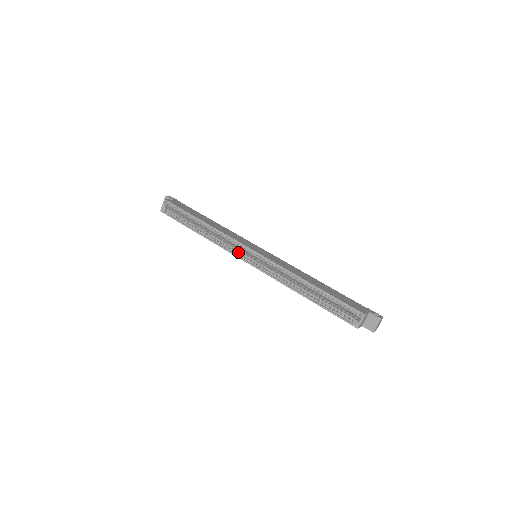
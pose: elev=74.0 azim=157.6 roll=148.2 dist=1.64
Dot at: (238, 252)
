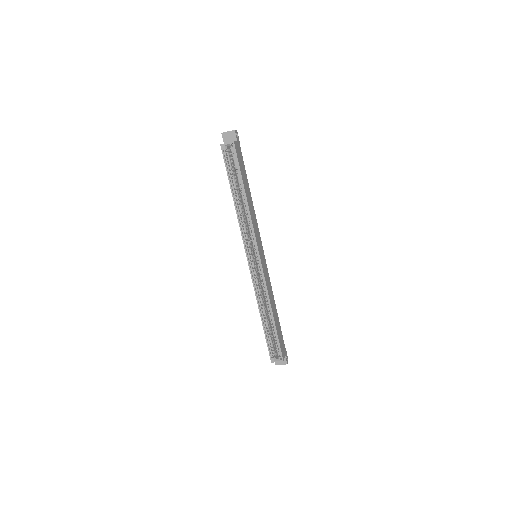
Dot at: (248, 245)
